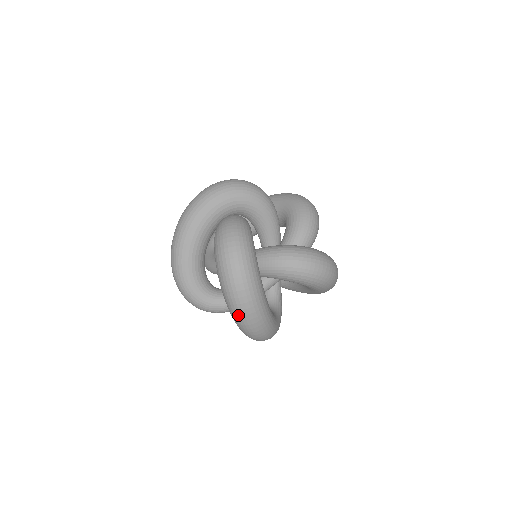
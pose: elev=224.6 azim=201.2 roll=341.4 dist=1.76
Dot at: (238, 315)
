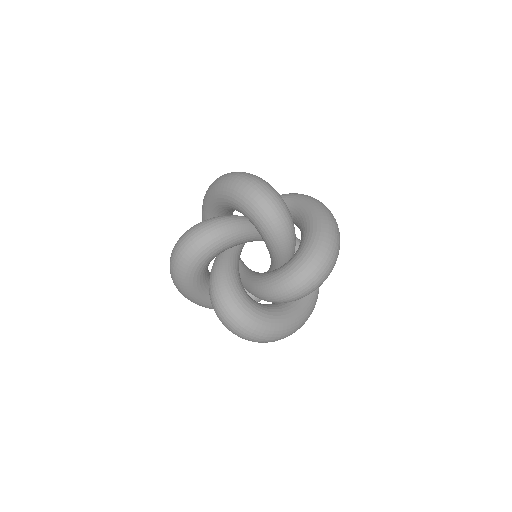
Dot at: occluded
